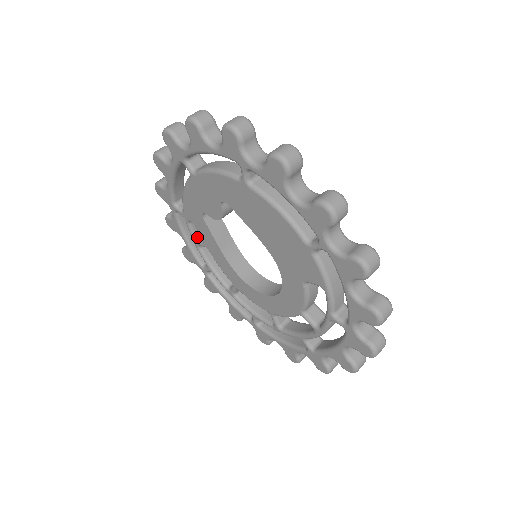
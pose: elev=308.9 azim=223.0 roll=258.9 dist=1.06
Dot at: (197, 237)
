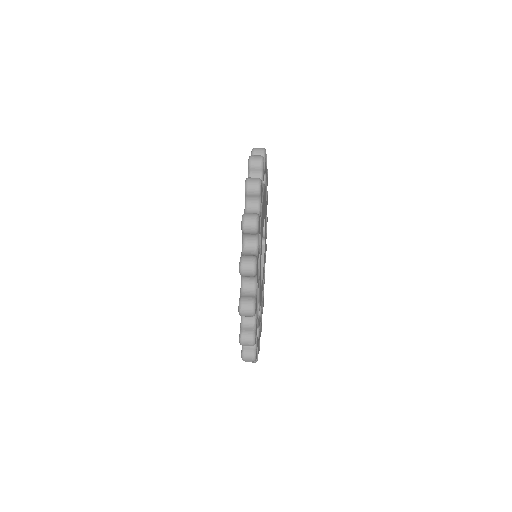
Dot at: occluded
